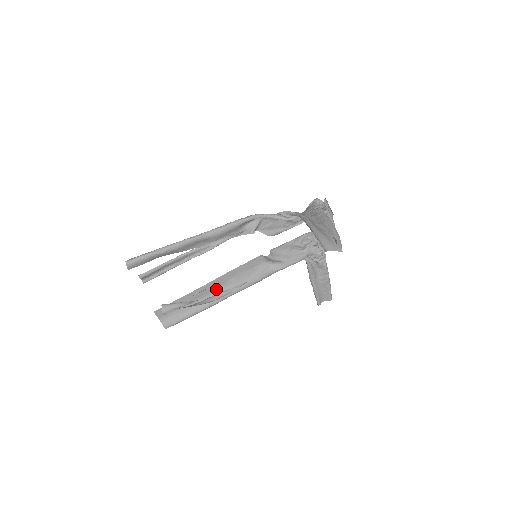
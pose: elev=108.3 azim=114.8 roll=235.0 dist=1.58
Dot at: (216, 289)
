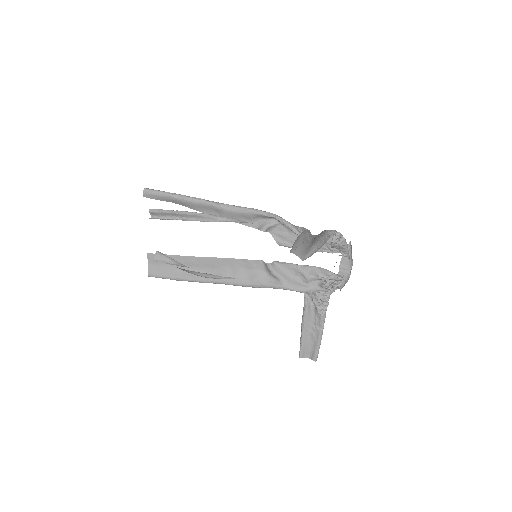
Dot at: (208, 268)
